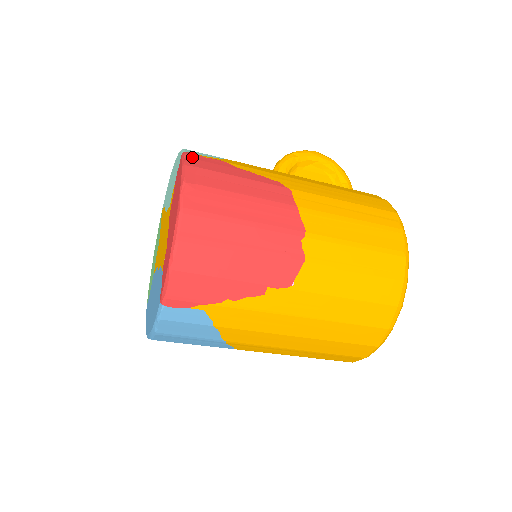
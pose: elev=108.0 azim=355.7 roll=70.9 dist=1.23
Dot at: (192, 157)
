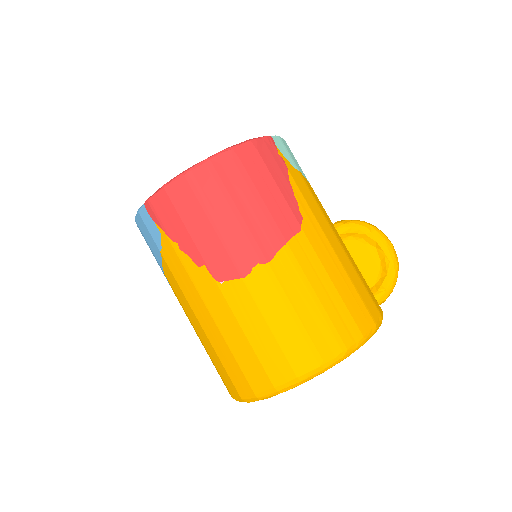
Dot at: (267, 142)
